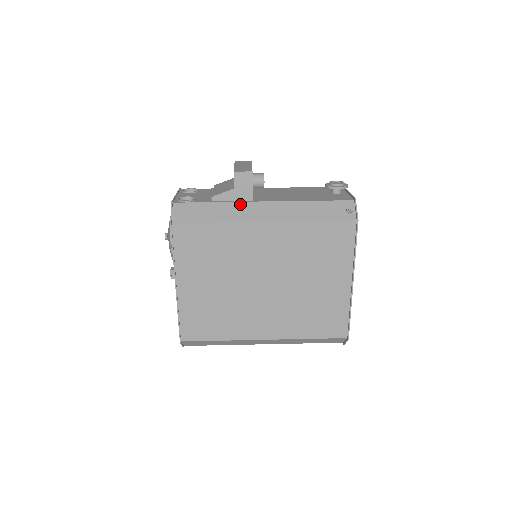
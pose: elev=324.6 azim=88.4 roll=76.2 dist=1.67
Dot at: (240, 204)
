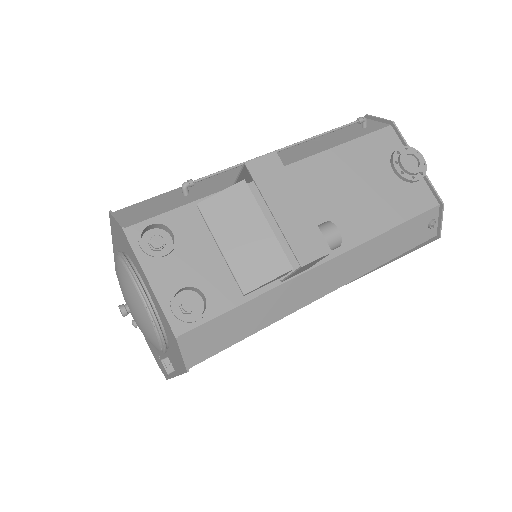
Dot at: (292, 284)
